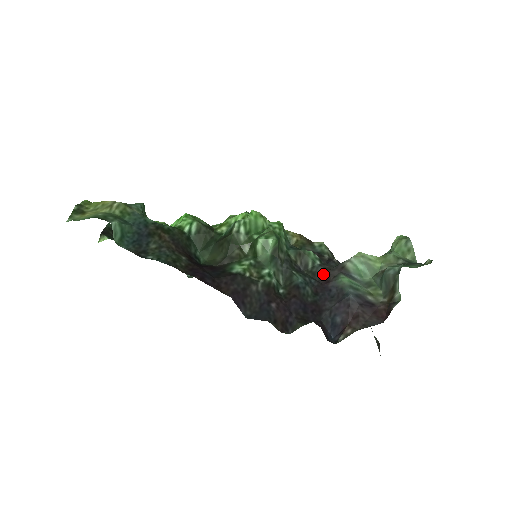
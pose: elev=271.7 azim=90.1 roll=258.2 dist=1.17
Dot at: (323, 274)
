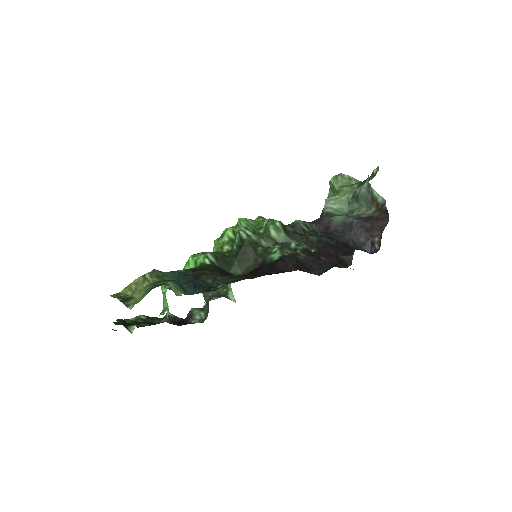
Dot at: (319, 227)
